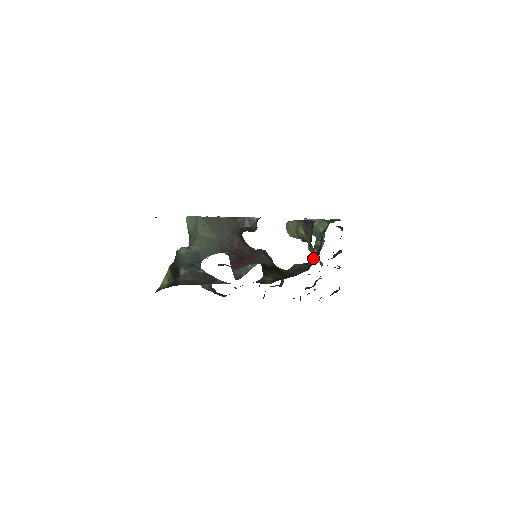
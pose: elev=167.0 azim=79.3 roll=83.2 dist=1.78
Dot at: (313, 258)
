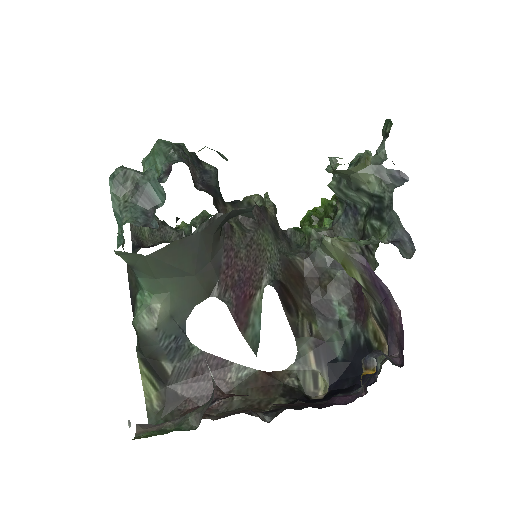
Dot at: occluded
